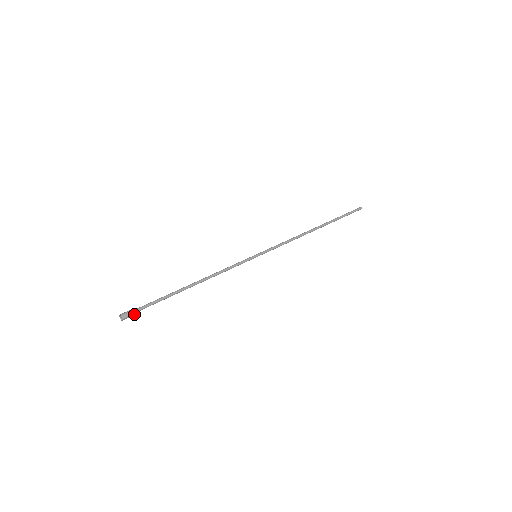
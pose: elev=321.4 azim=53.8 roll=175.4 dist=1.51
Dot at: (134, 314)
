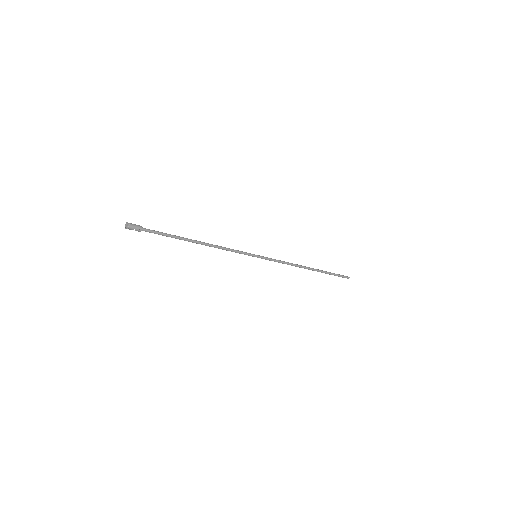
Dot at: (139, 230)
